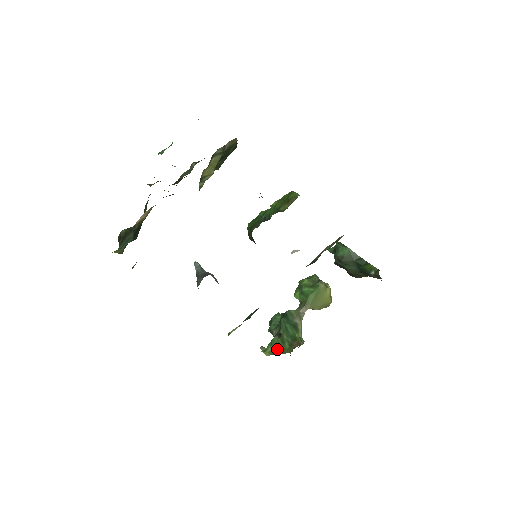
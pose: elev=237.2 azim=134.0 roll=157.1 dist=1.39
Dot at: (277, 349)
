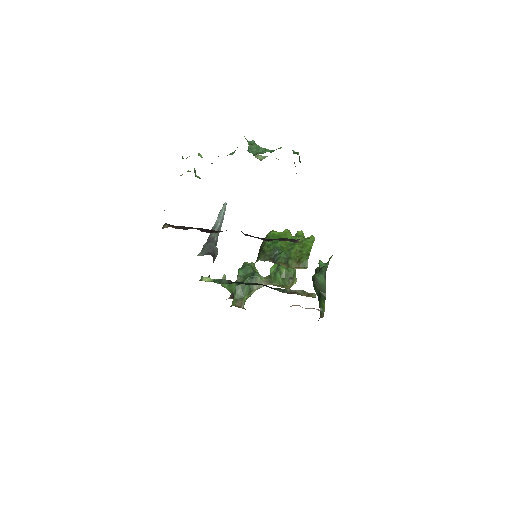
Dot at: (229, 291)
